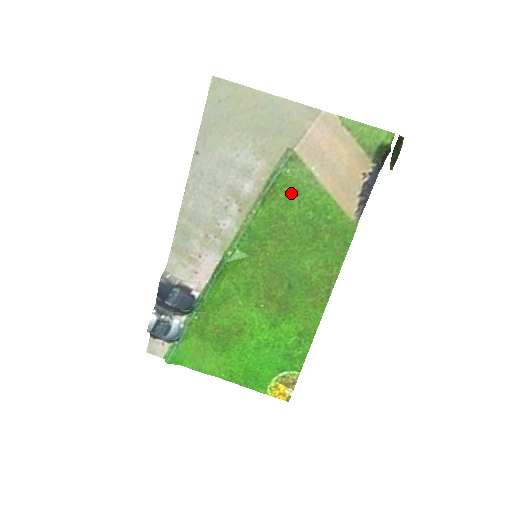
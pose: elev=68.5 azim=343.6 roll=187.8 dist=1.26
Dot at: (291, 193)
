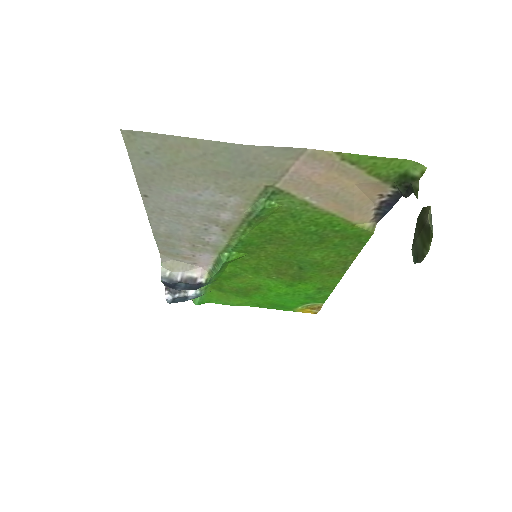
Dot at: (283, 216)
